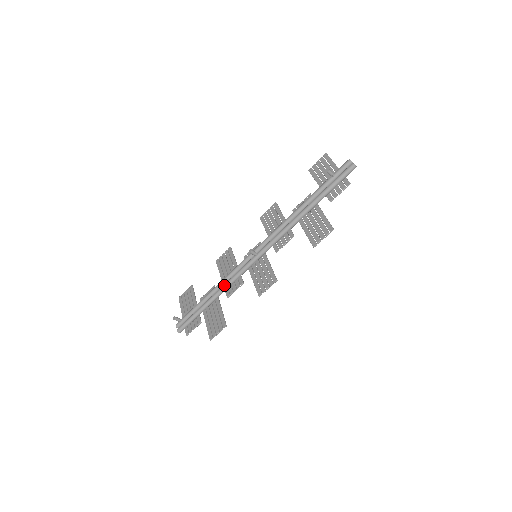
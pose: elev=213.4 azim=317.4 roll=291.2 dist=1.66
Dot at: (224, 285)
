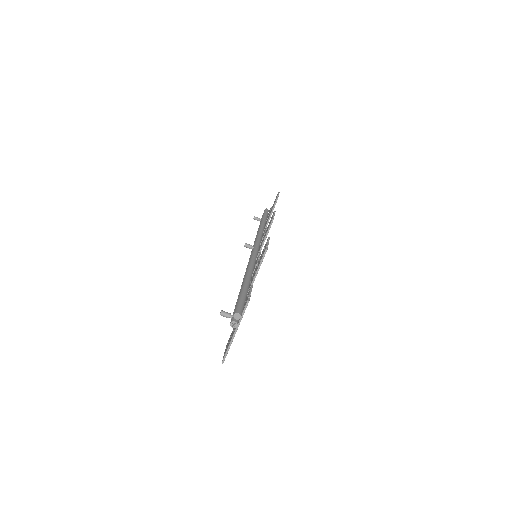
Dot at: (247, 268)
